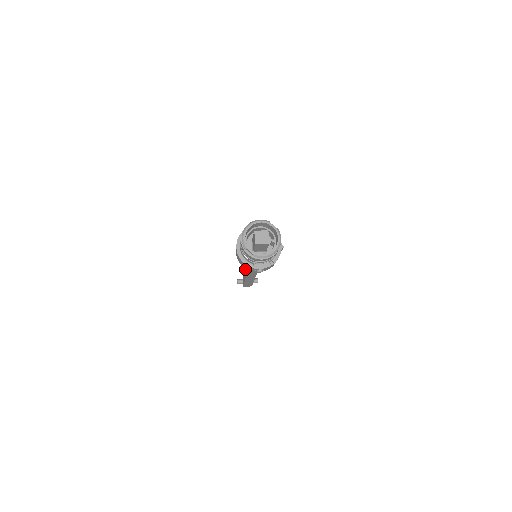
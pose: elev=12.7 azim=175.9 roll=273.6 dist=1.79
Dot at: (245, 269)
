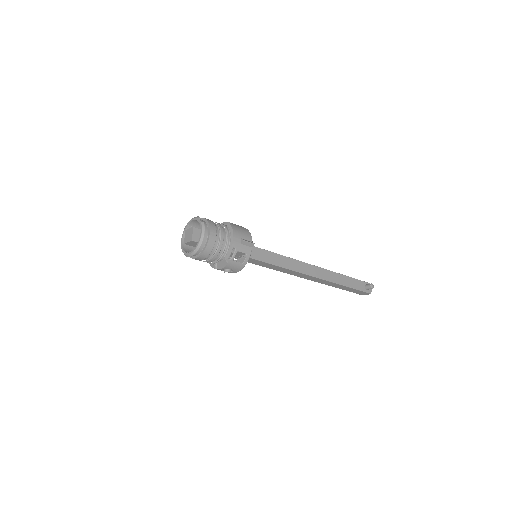
Dot at: occluded
